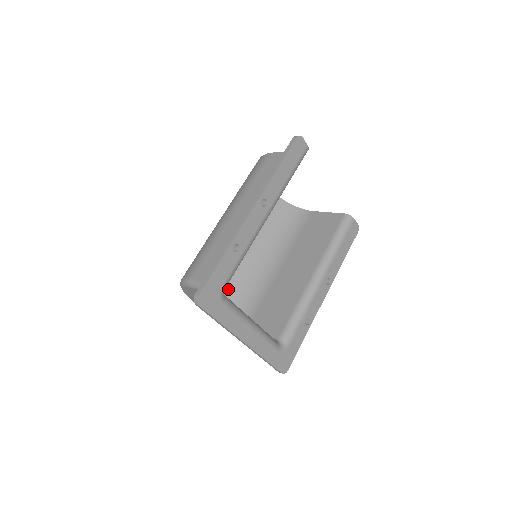
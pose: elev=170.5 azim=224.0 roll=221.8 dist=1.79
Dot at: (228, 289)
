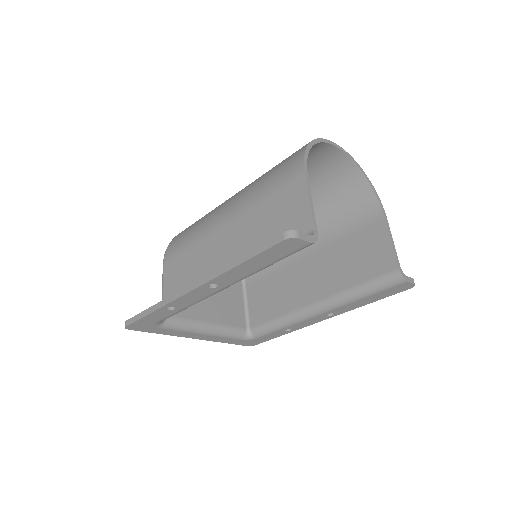
Dot at: occluded
